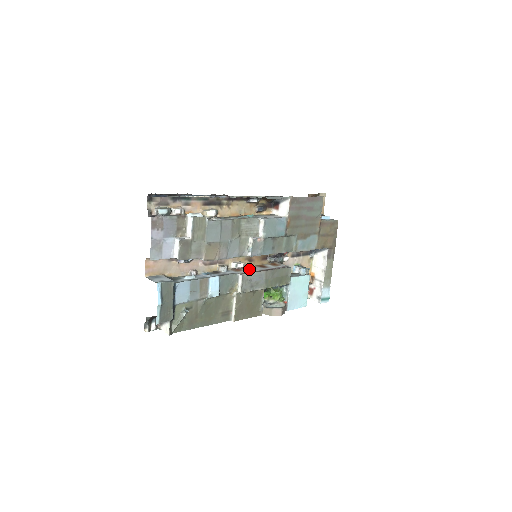
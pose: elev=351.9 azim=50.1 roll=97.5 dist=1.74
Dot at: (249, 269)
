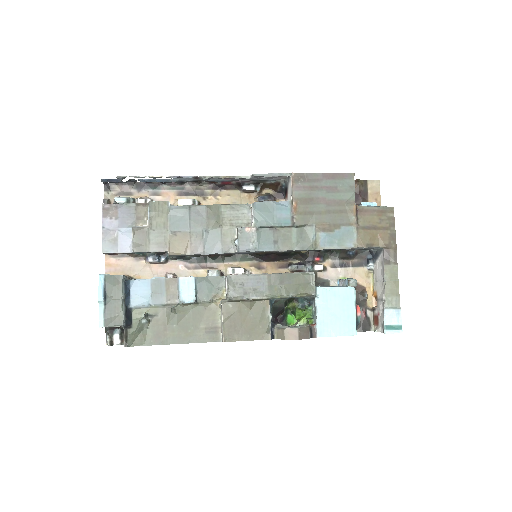
Dot at: occluded
